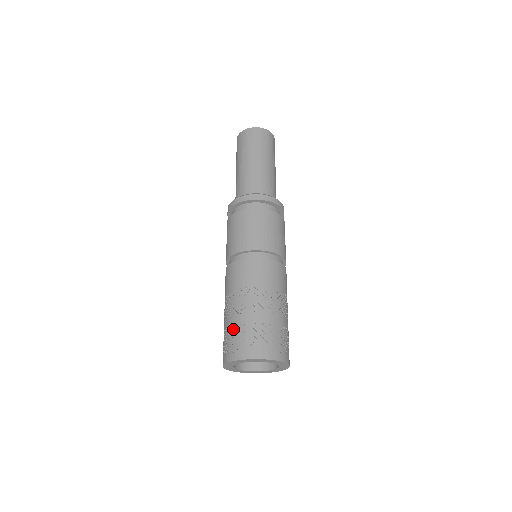
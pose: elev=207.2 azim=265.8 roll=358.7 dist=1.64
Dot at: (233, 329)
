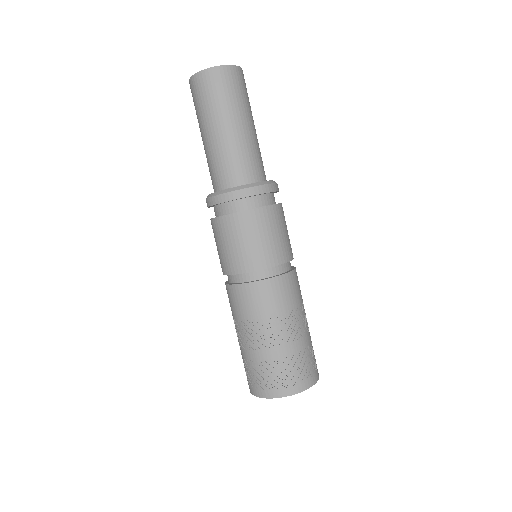
Dot at: (271, 364)
